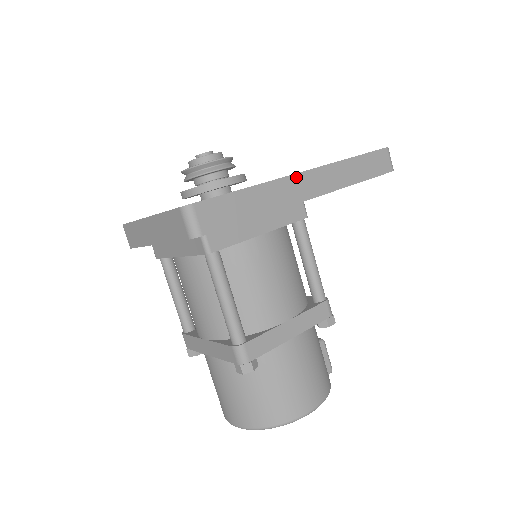
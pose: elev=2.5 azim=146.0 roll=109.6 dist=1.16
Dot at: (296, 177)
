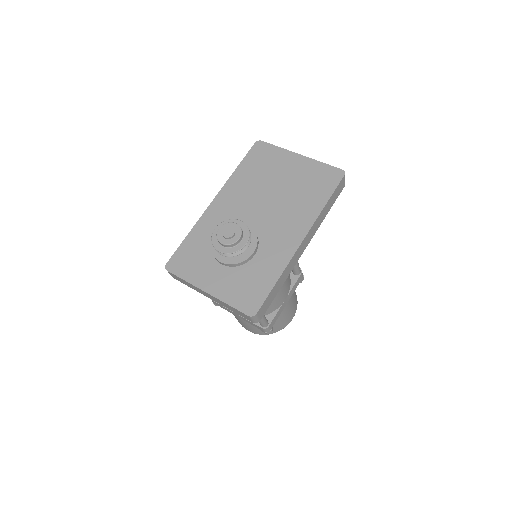
Dot at: (299, 249)
